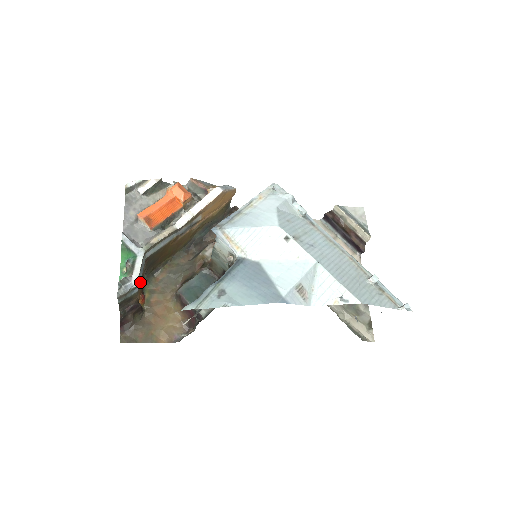
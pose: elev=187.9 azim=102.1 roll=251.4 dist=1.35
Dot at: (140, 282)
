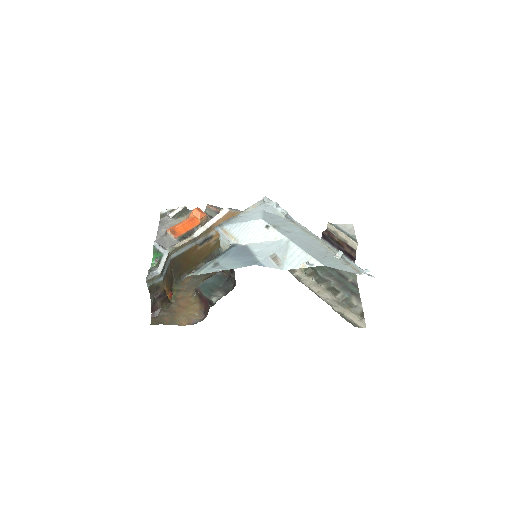
Dot at: (166, 275)
